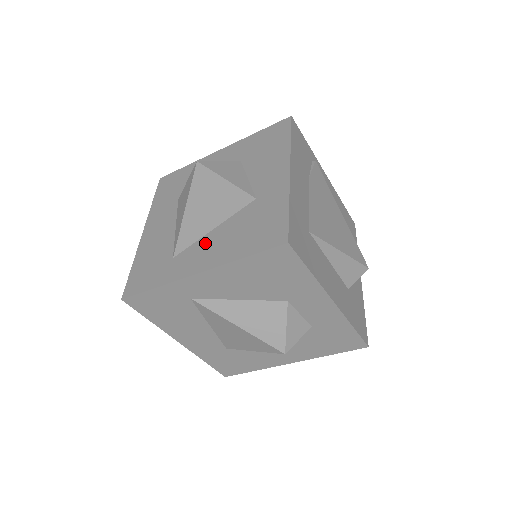
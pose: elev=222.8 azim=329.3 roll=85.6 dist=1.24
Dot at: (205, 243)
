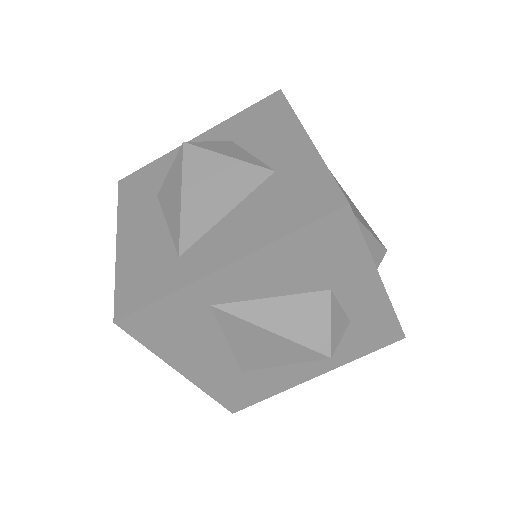
Dot at: (222, 230)
